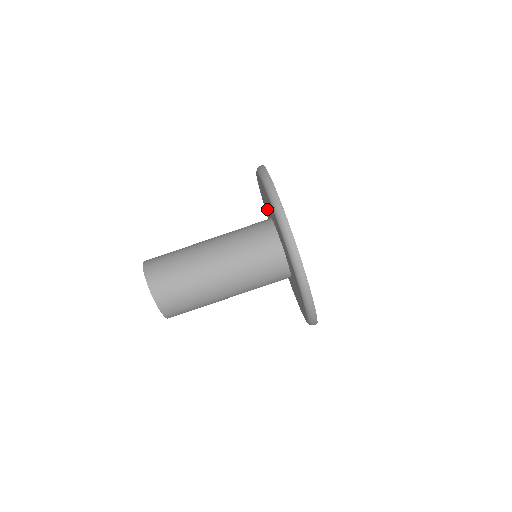
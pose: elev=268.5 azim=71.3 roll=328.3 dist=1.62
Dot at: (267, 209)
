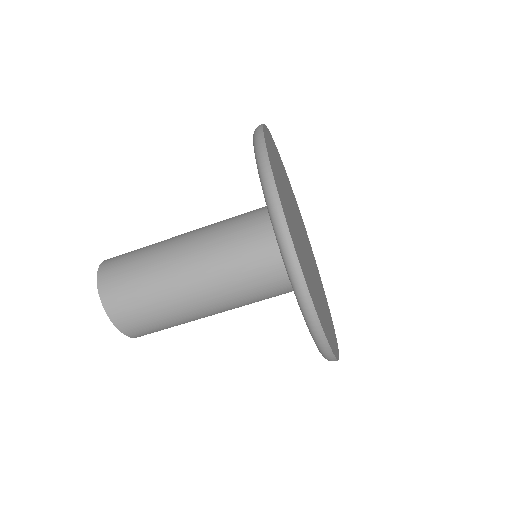
Dot at: occluded
